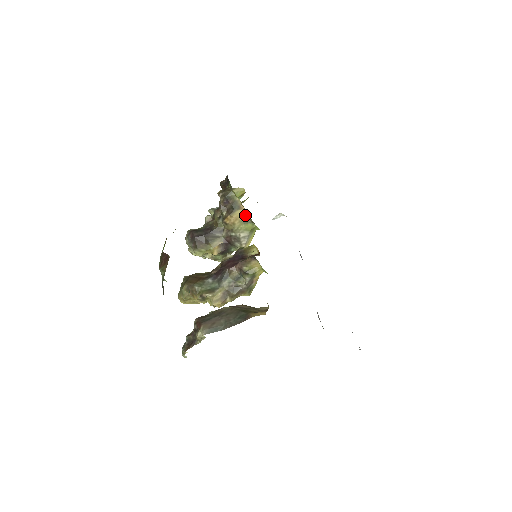
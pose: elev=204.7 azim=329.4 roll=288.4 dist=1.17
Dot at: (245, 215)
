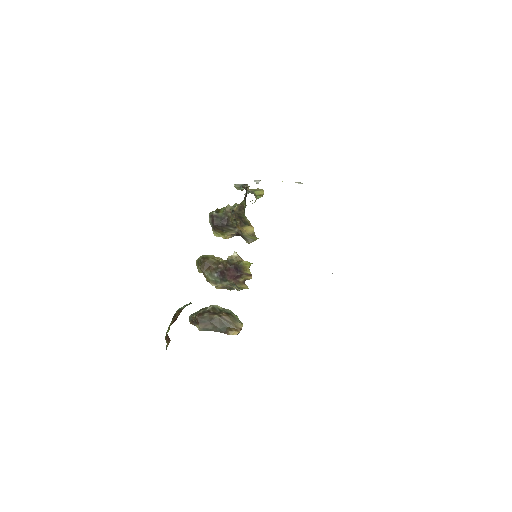
Dot at: (253, 231)
